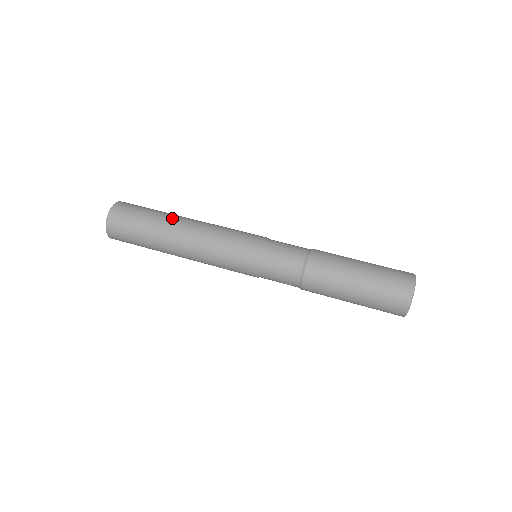
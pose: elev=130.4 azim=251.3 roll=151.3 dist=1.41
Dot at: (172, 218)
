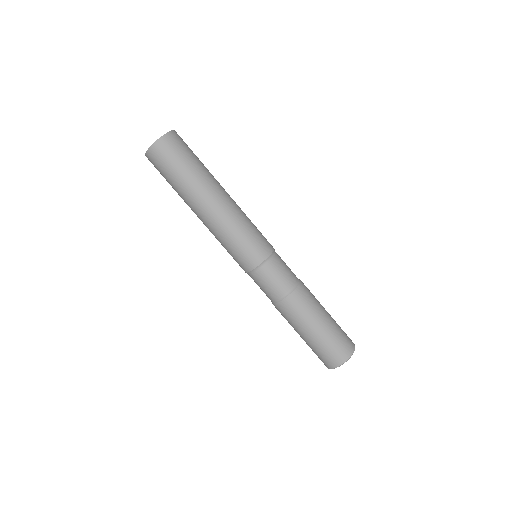
Dot at: (190, 200)
